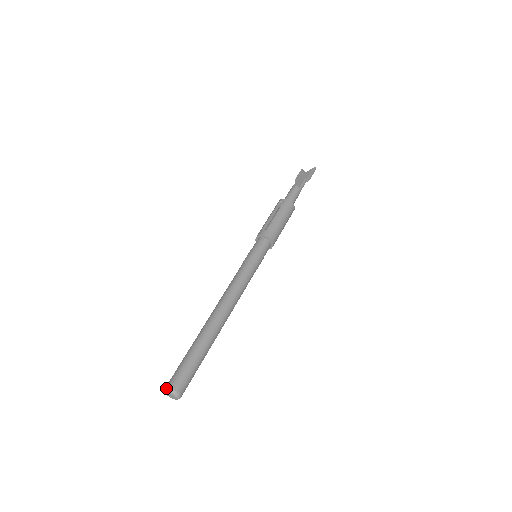
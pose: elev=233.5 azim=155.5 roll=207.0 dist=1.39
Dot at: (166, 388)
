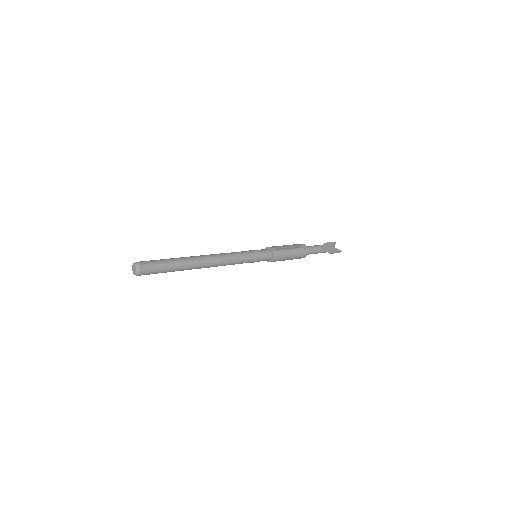
Dot at: (137, 263)
